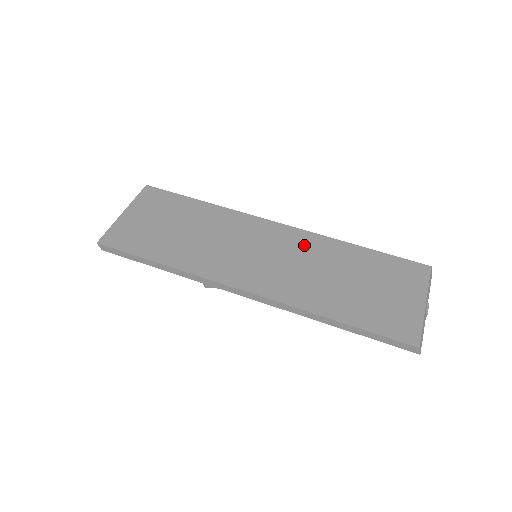
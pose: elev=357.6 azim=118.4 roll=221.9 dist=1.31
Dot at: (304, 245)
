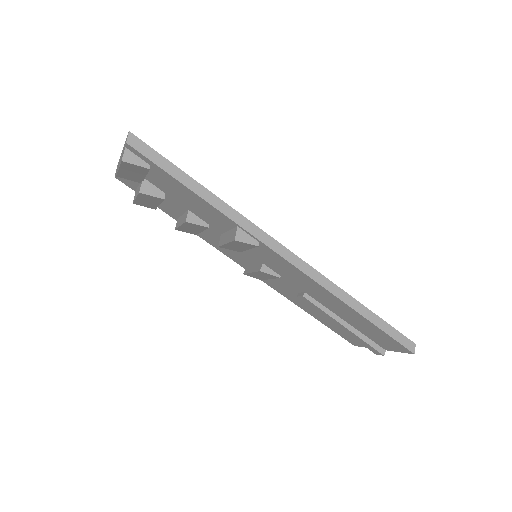
Dot at: occluded
